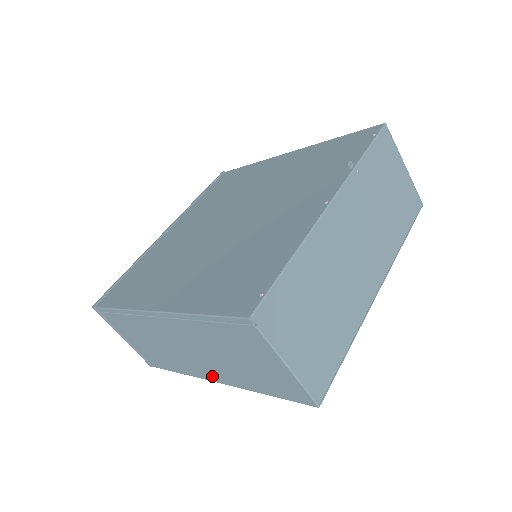
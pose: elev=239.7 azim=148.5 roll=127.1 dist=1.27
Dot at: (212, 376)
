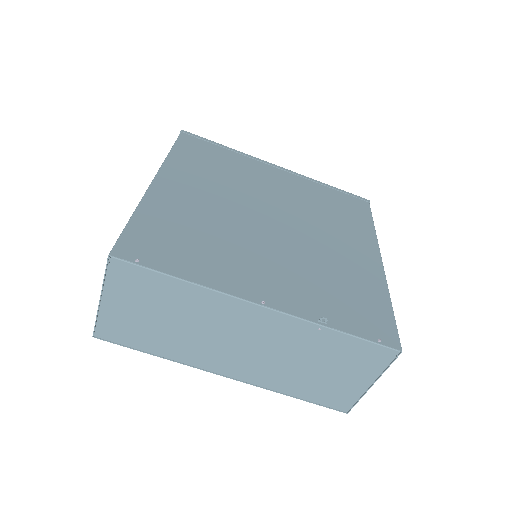
Dot at: occluded
